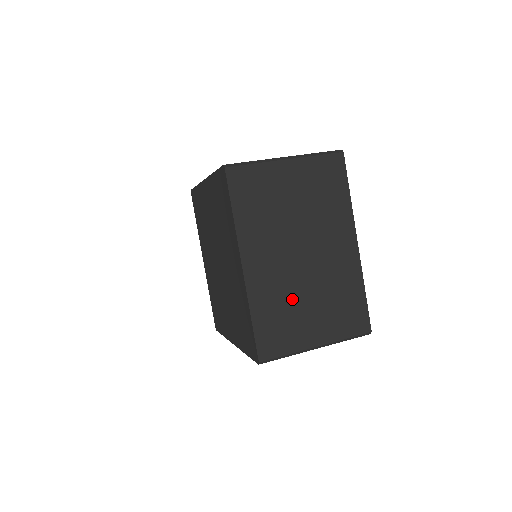
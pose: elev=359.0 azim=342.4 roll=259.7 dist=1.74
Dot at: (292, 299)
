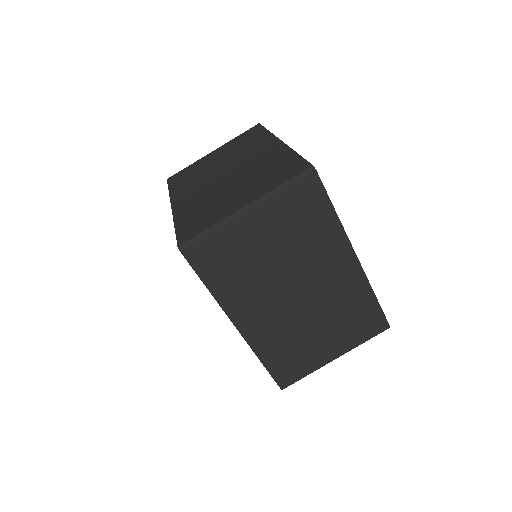
Dot at: (298, 334)
